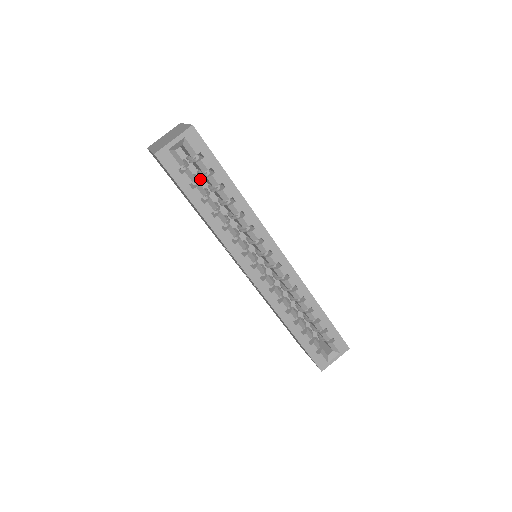
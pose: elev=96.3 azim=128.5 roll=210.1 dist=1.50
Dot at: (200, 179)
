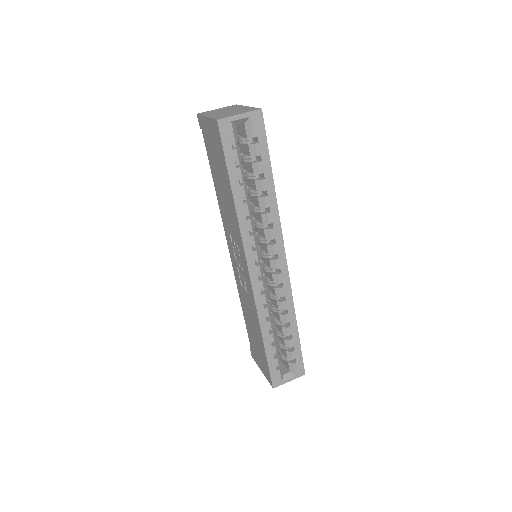
Dot at: occluded
